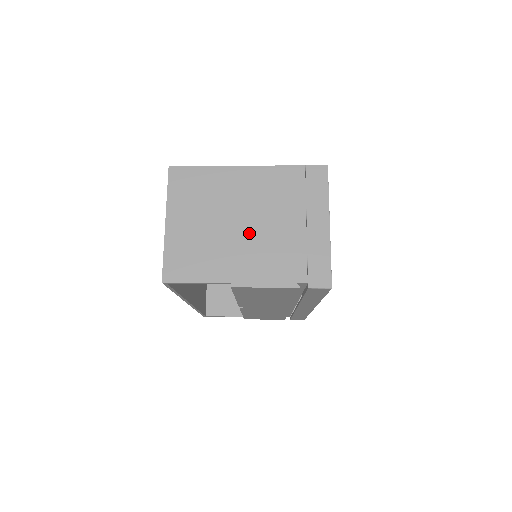
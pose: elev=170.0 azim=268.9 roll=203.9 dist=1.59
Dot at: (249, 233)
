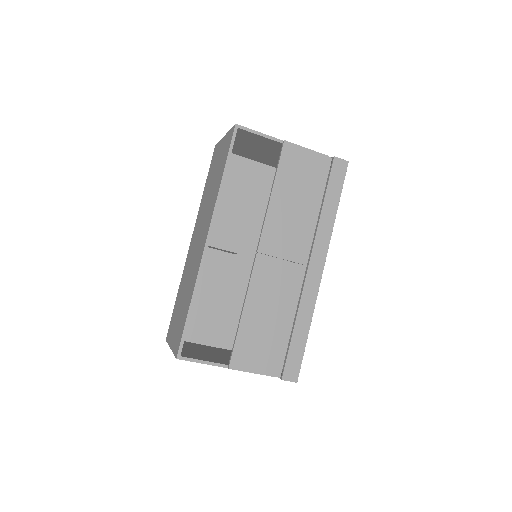
Dot at: occluded
